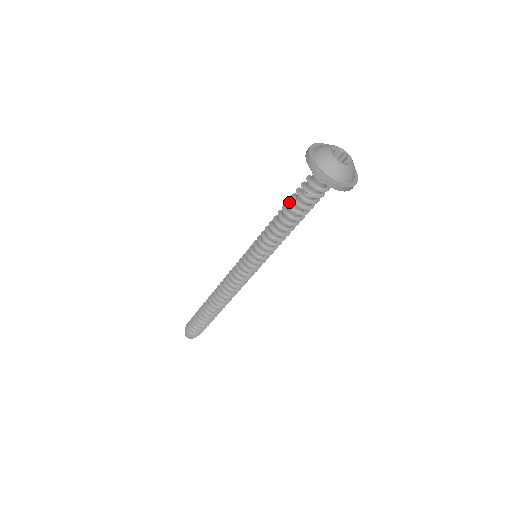
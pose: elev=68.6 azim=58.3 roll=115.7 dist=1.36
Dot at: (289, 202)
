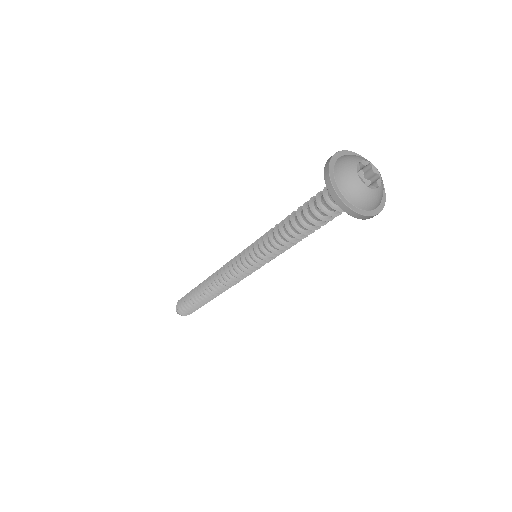
Dot at: (301, 209)
